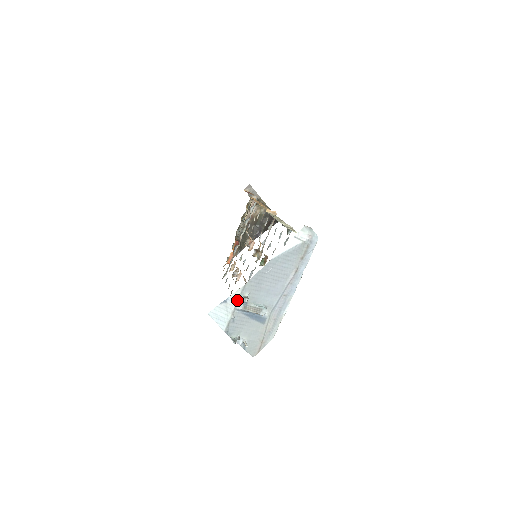
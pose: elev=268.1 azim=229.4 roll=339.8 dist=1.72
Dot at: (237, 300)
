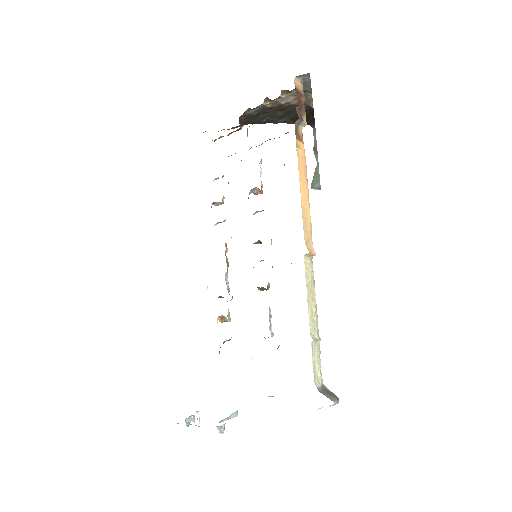
Dot at: occluded
